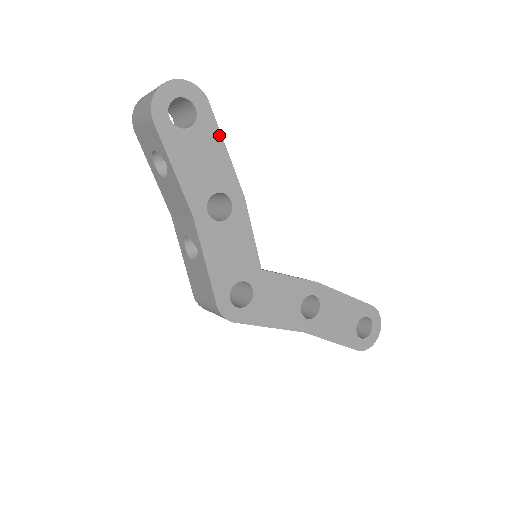
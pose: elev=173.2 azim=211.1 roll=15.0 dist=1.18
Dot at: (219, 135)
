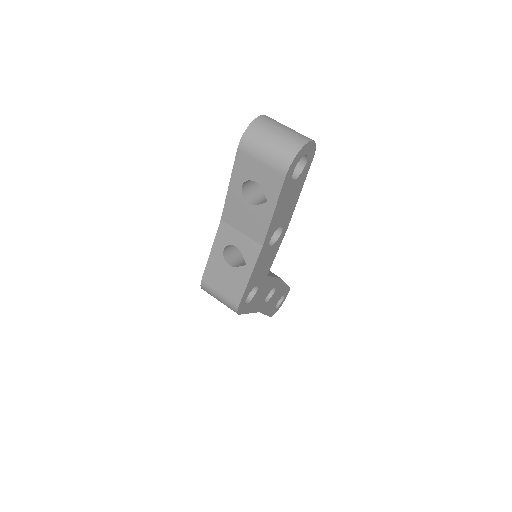
Dot at: (303, 183)
